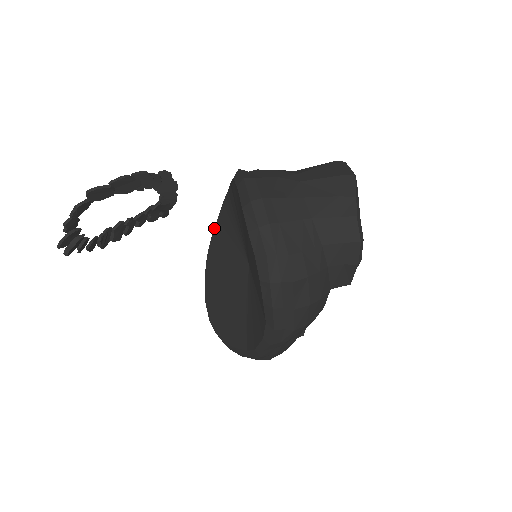
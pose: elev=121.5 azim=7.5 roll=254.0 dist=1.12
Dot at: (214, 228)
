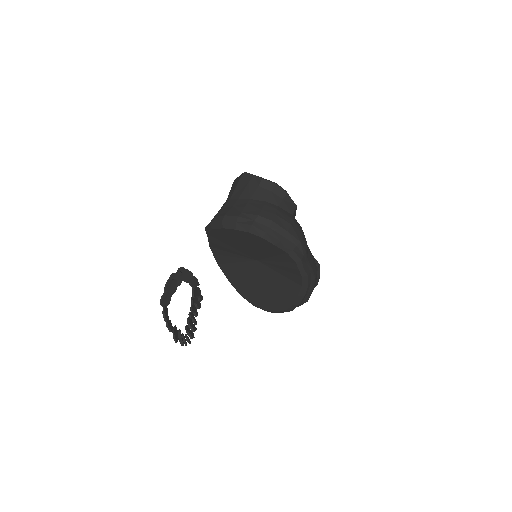
Dot at: occluded
